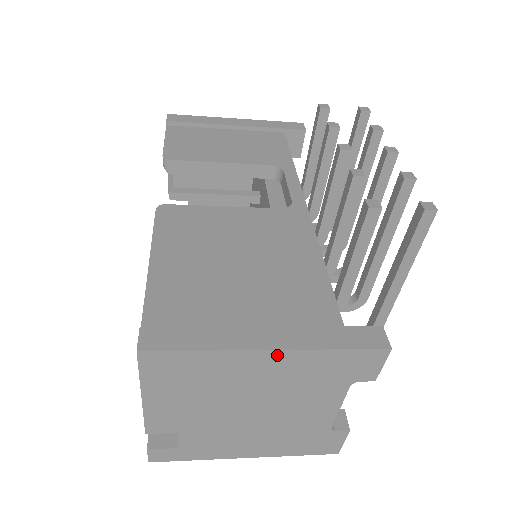
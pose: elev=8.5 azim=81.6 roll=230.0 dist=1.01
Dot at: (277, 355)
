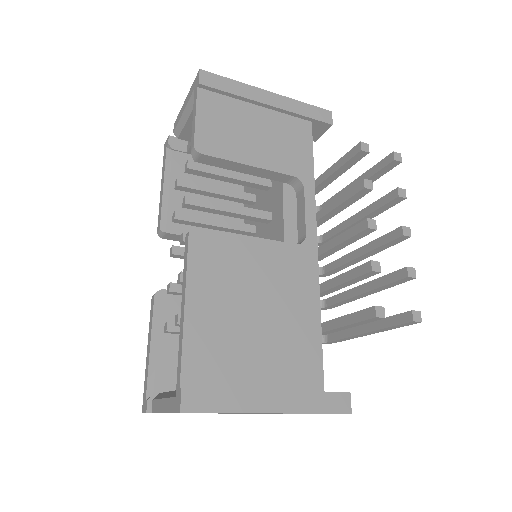
Dot at: (276, 413)
